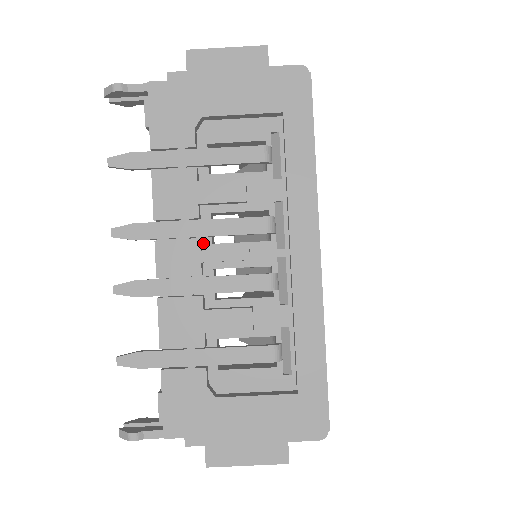
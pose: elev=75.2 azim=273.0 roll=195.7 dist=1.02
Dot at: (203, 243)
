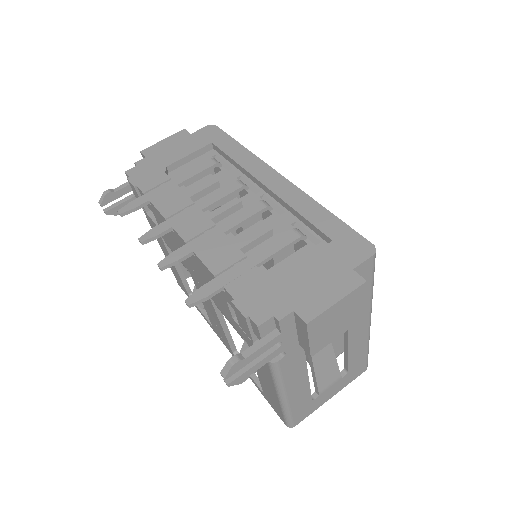
Dot at: occluded
